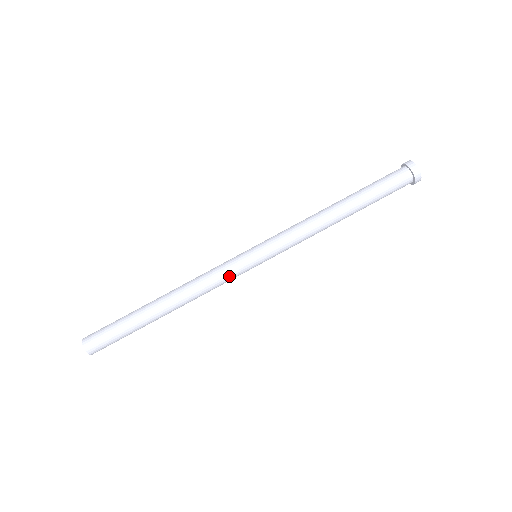
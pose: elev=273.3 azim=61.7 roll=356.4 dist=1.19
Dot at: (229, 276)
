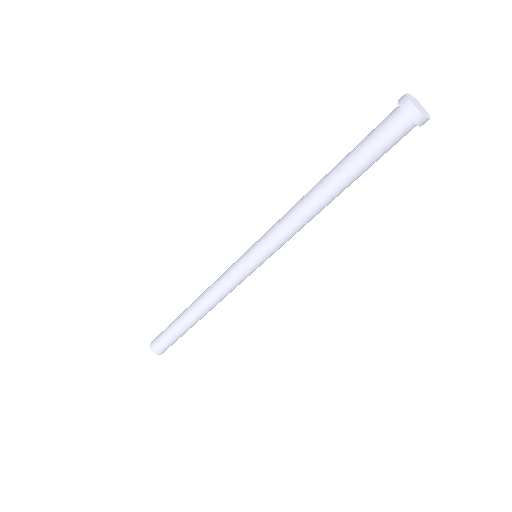
Dot at: (237, 283)
